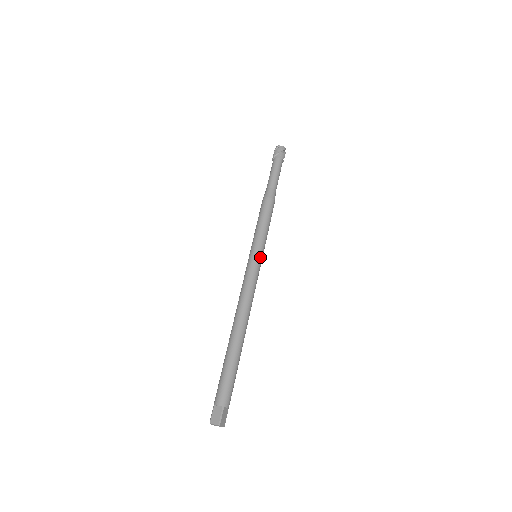
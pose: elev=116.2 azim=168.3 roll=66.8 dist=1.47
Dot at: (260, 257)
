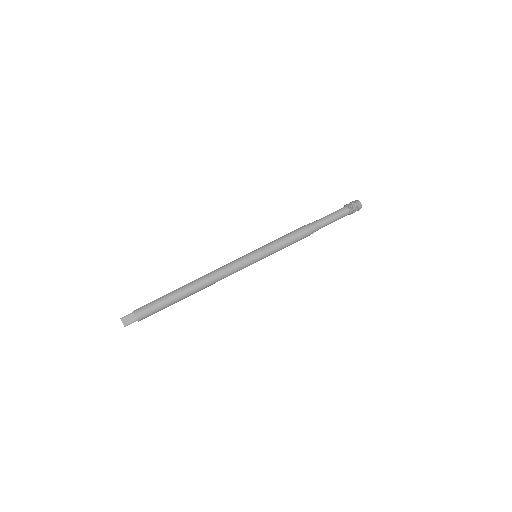
Dot at: (254, 255)
